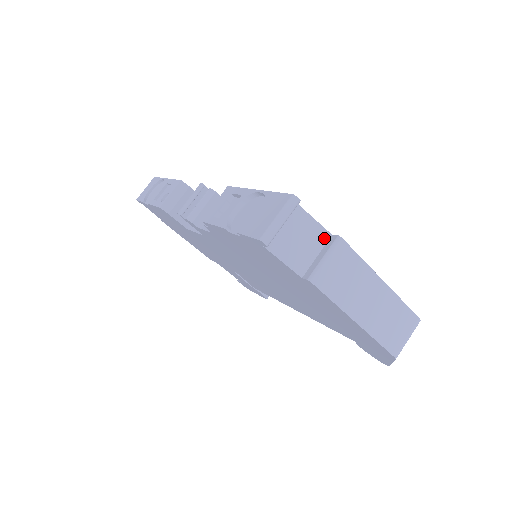
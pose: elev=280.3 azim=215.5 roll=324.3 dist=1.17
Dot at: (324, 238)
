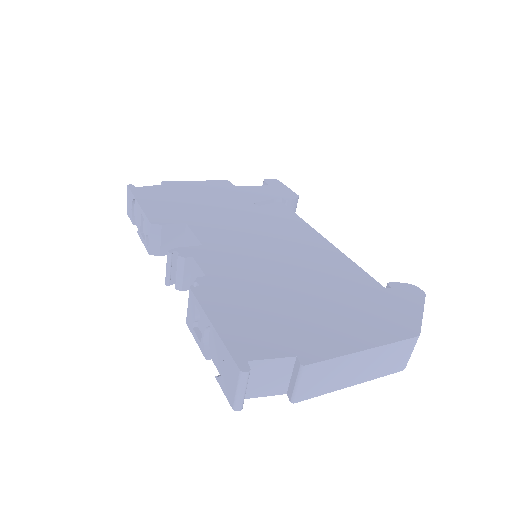
Dot at: (290, 363)
